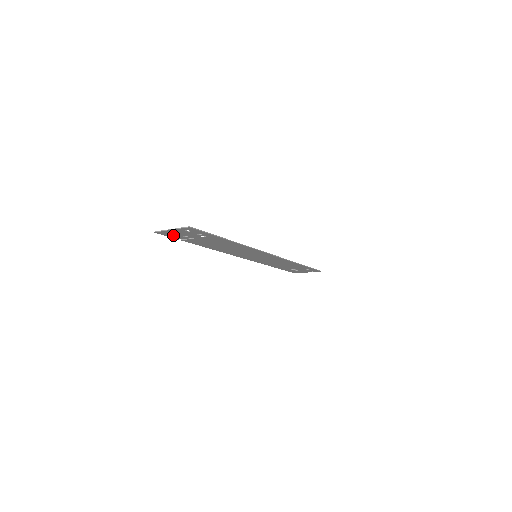
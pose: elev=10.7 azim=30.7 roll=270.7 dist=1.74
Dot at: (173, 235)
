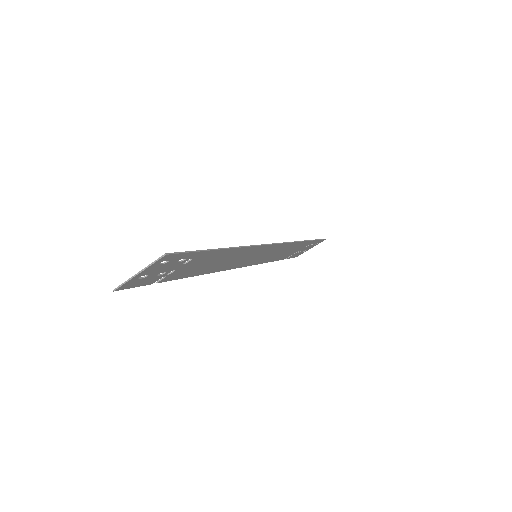
Dot at: (143, 281)
